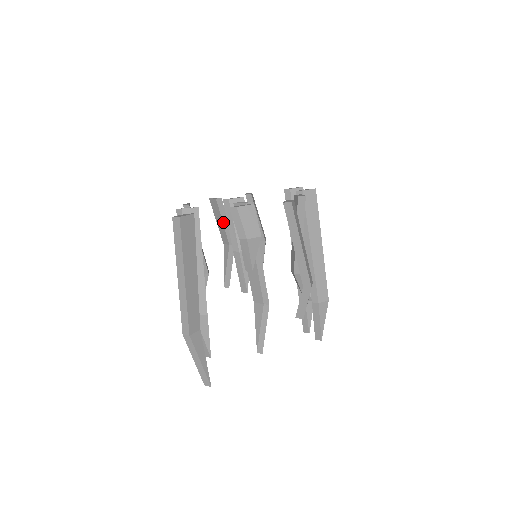
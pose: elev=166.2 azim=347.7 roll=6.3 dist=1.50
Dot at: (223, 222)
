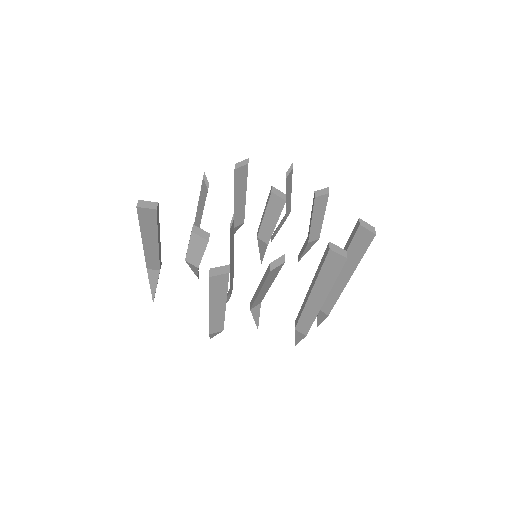
Dot at: occluded
